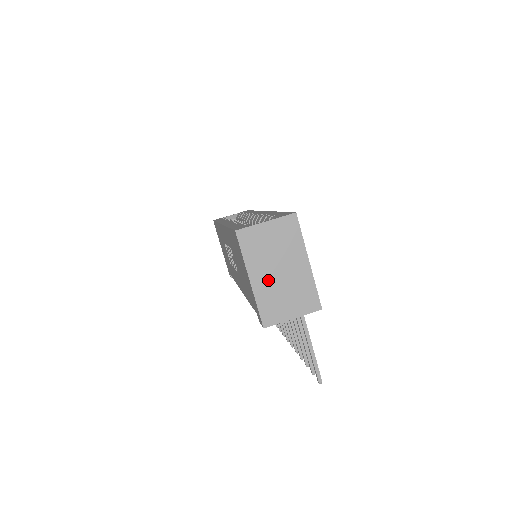
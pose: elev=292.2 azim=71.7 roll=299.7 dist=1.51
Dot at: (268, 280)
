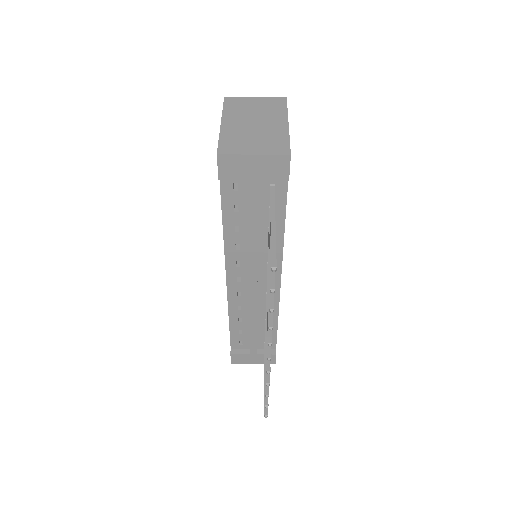
Dot at: (240, 126)
